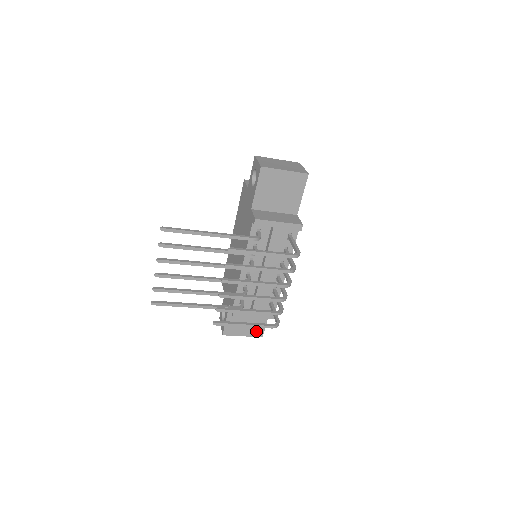
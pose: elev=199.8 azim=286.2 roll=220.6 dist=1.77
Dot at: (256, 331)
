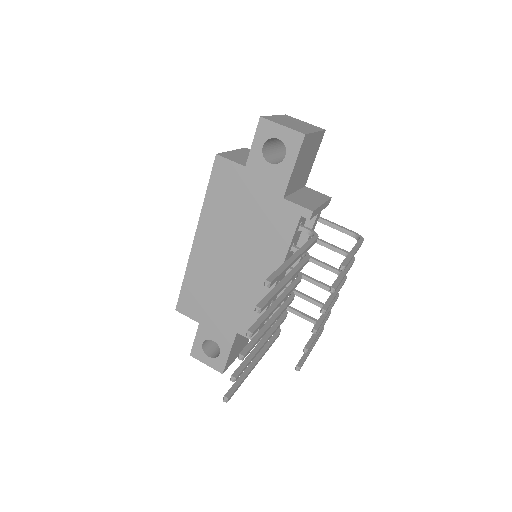
Dot at: (245, 344)
